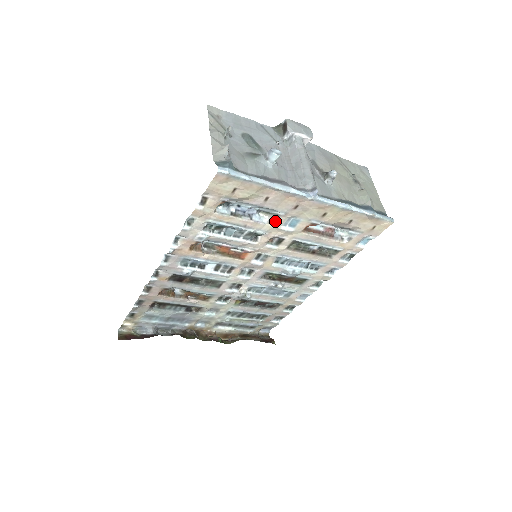
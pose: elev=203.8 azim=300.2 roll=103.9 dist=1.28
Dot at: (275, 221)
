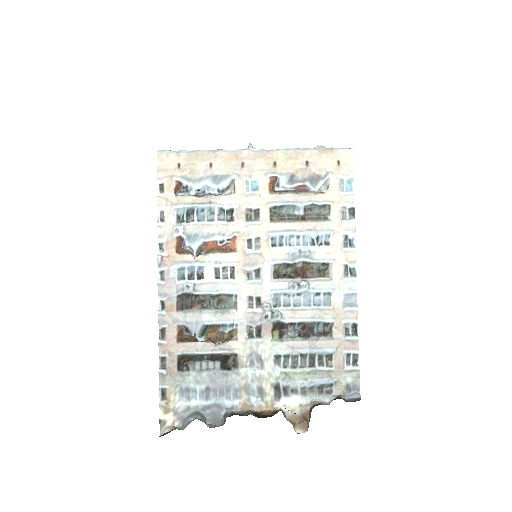
Dot at: (235, 189)
